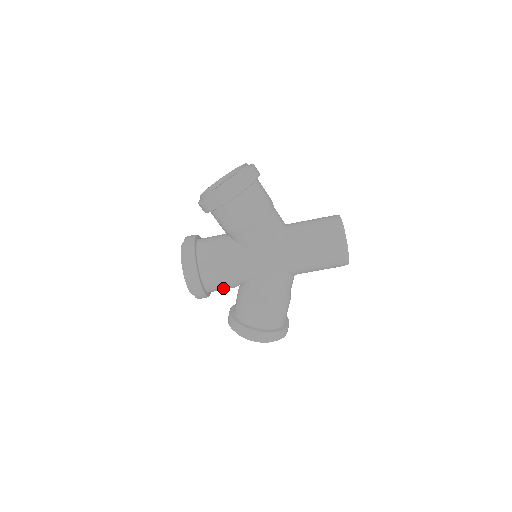
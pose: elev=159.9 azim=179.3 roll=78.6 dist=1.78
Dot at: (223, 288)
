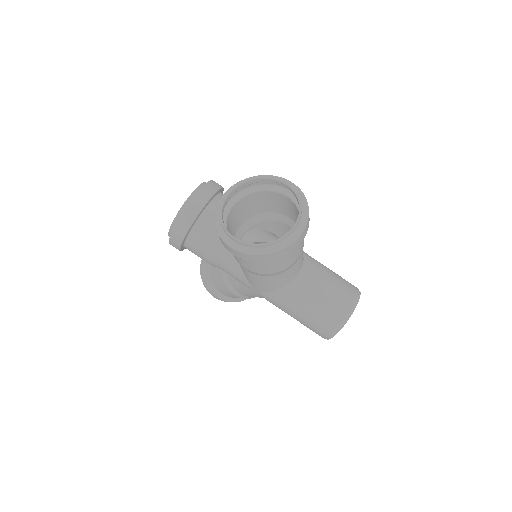
Dot at: occluded
